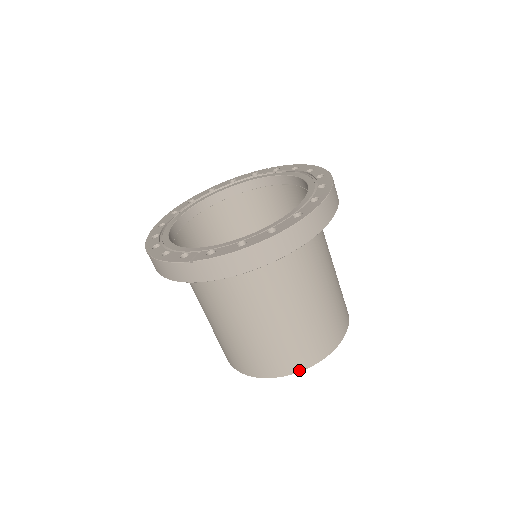
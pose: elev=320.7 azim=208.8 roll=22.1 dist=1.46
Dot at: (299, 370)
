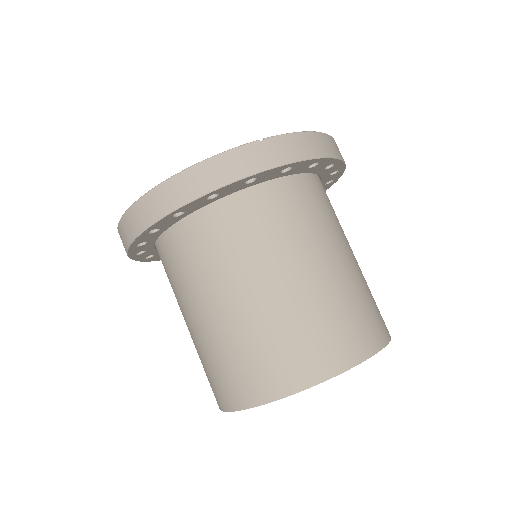
Dot at: (381, 346)
